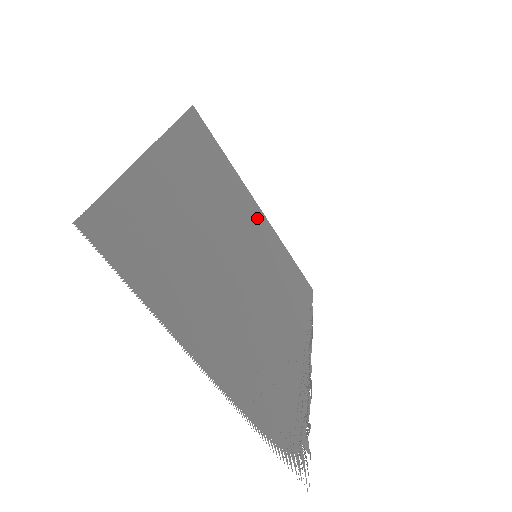
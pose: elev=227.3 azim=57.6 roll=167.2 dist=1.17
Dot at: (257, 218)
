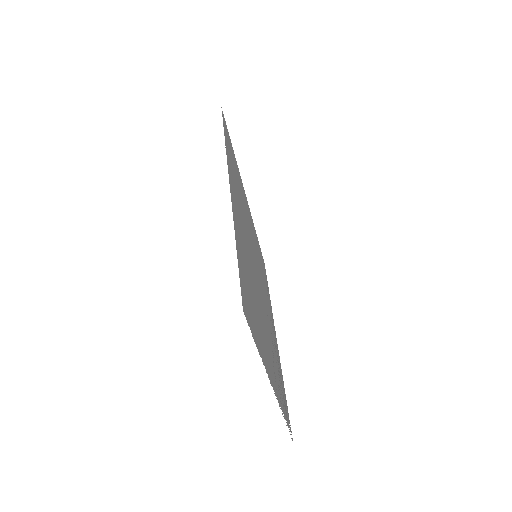
Dot at: occluded
